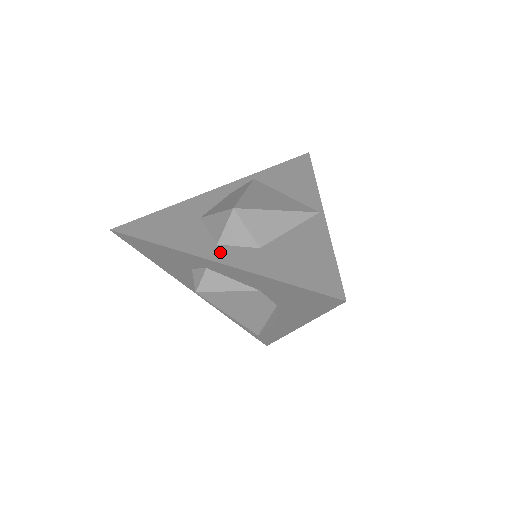
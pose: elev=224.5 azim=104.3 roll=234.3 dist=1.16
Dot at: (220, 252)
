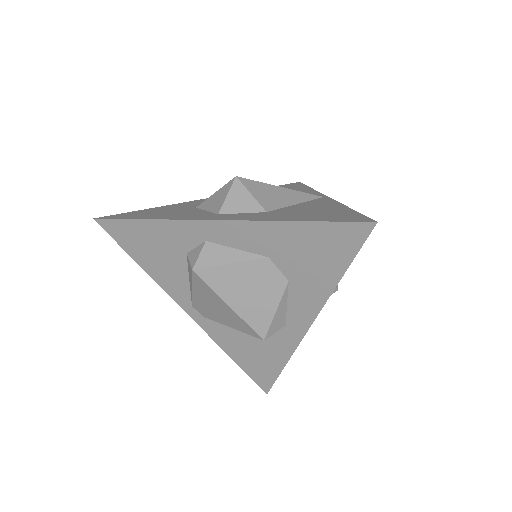
Dot at: (223, 216)
